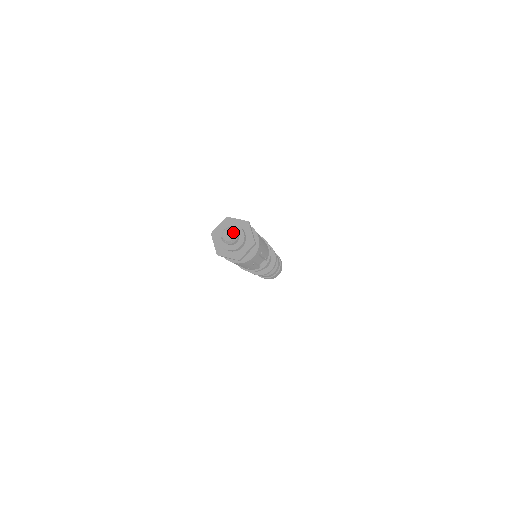
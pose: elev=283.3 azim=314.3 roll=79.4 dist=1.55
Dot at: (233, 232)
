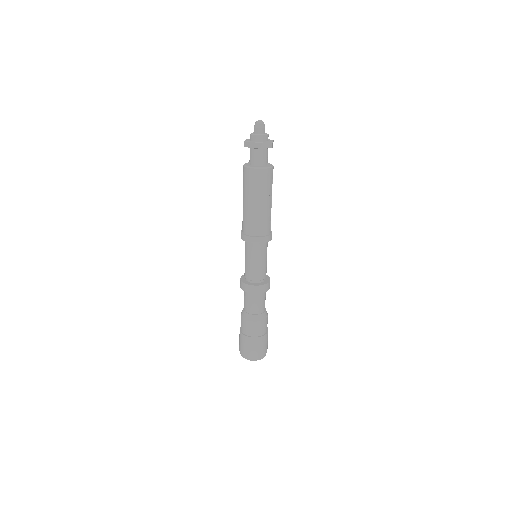
Dot at: occluded
